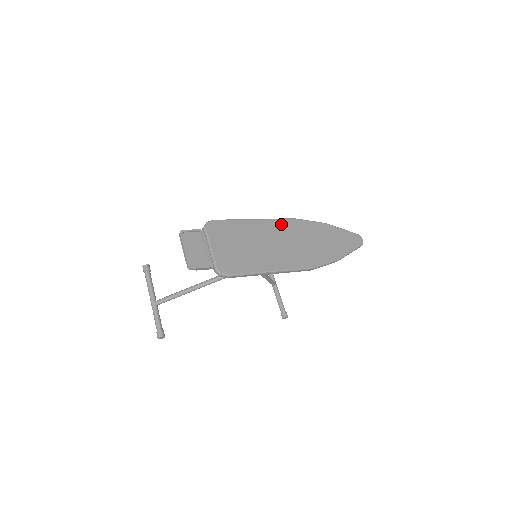
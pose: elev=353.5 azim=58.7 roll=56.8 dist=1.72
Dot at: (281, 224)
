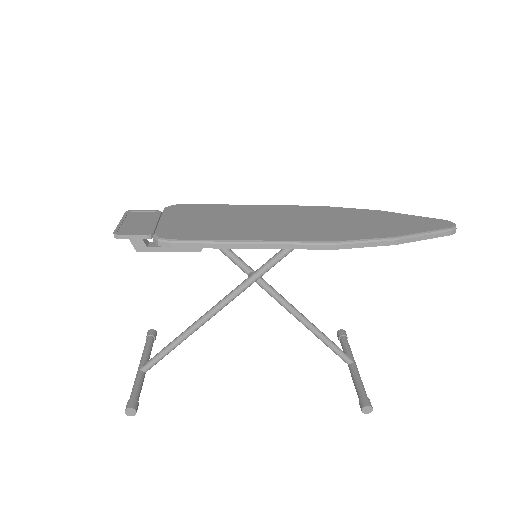
Dot at: (292, 208)
